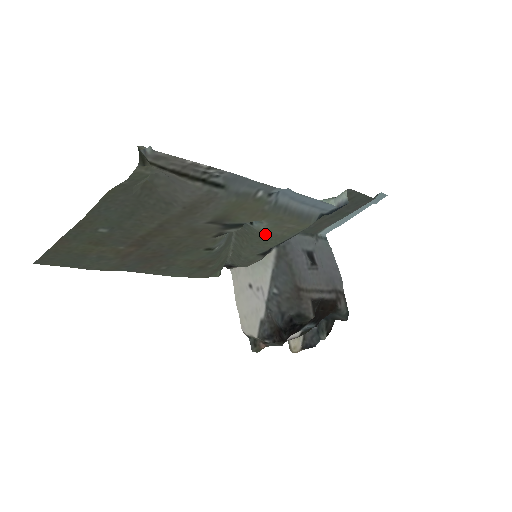
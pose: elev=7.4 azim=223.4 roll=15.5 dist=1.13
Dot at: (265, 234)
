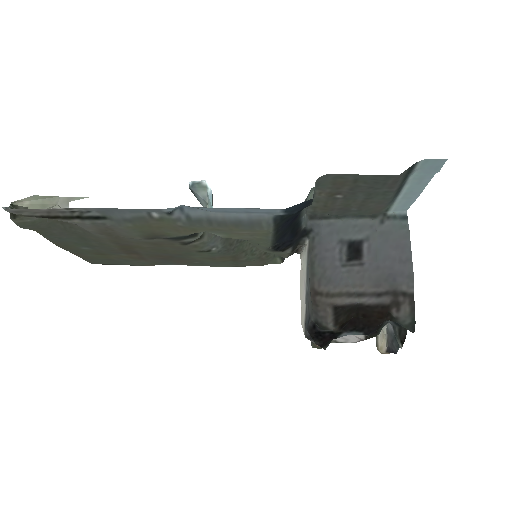
Dot at: (237, 238)
